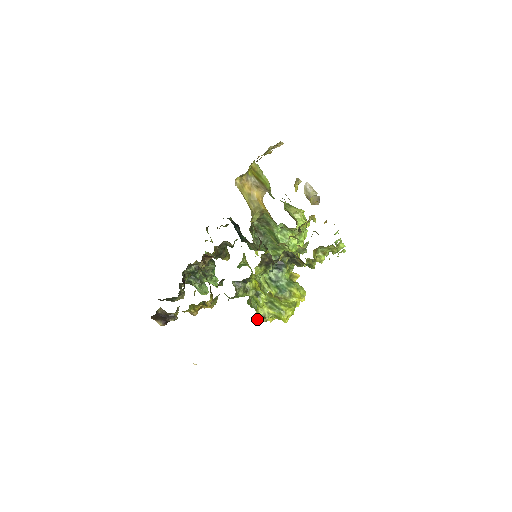
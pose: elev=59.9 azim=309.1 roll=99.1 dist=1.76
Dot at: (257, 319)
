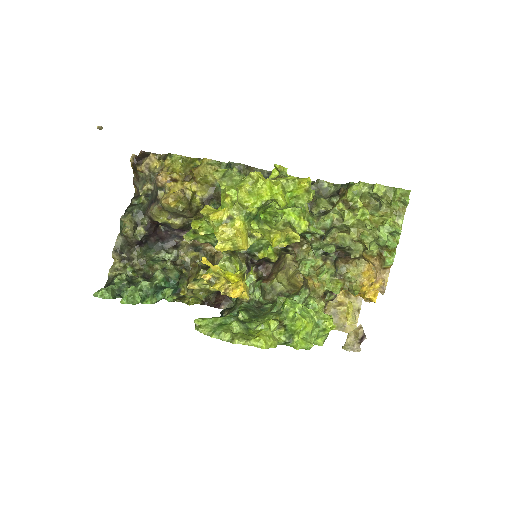
Dot at: occluded
